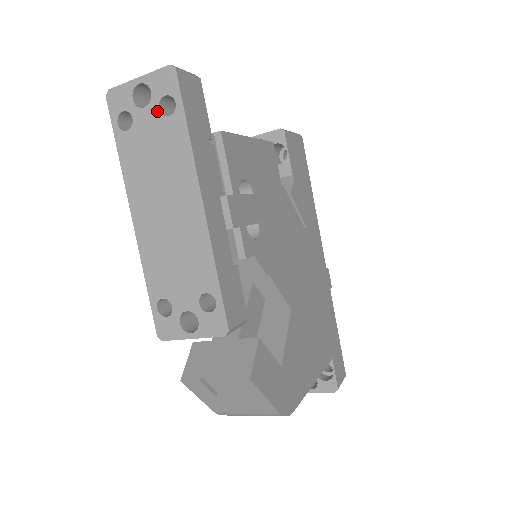
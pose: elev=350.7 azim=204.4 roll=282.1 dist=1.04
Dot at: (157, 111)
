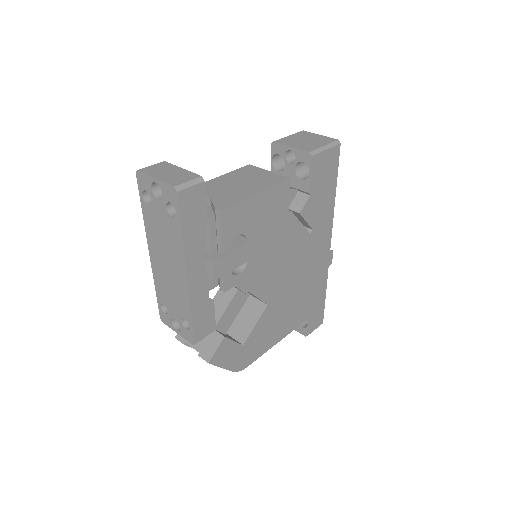
Dot at: (165, 208)
